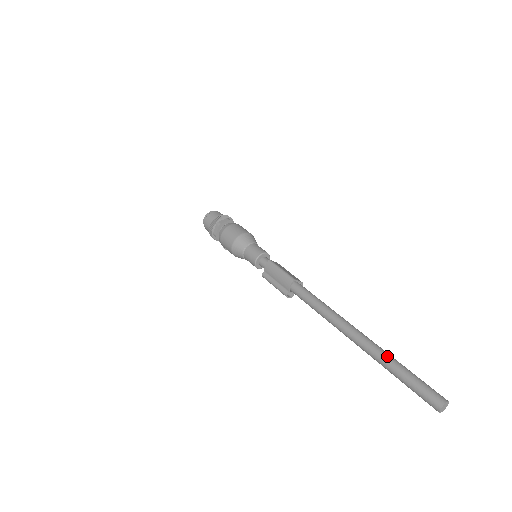
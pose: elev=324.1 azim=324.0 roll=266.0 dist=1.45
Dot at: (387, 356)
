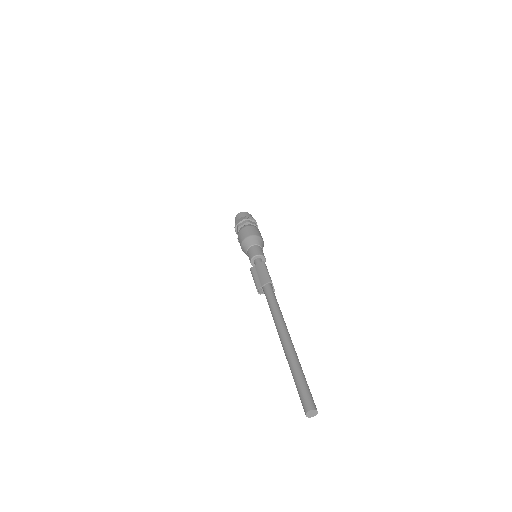
Dot at: (298, 361)
